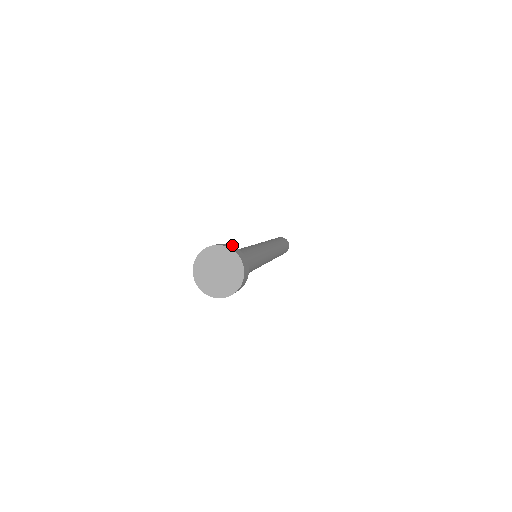
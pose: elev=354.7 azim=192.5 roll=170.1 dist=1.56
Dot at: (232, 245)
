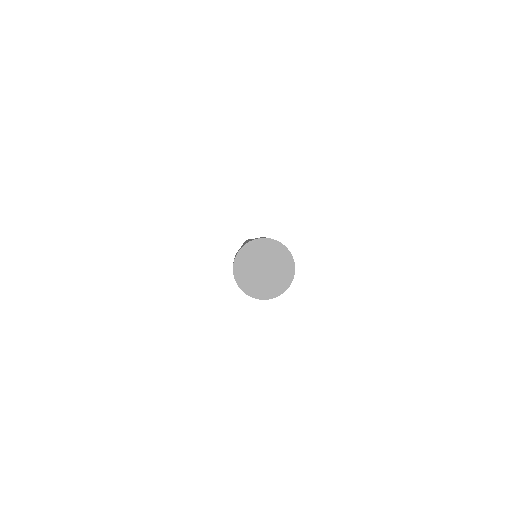
Dot at: occluded
